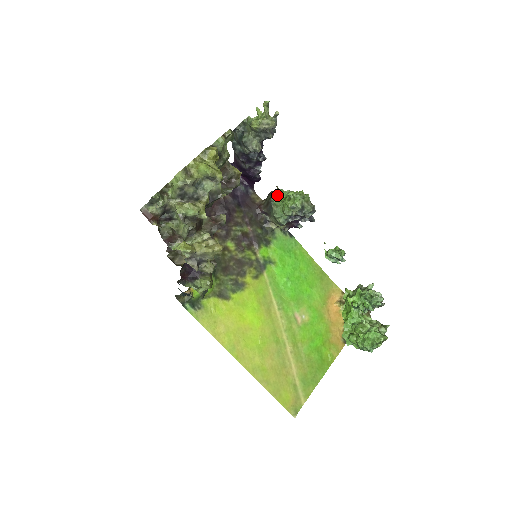
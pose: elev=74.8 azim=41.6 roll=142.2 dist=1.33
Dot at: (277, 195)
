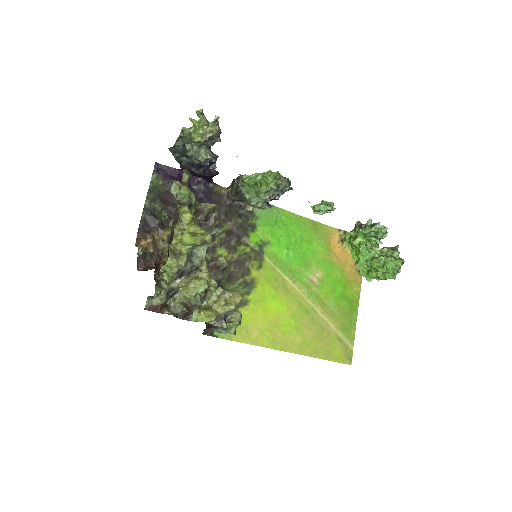
Dot at: (244, 183)
